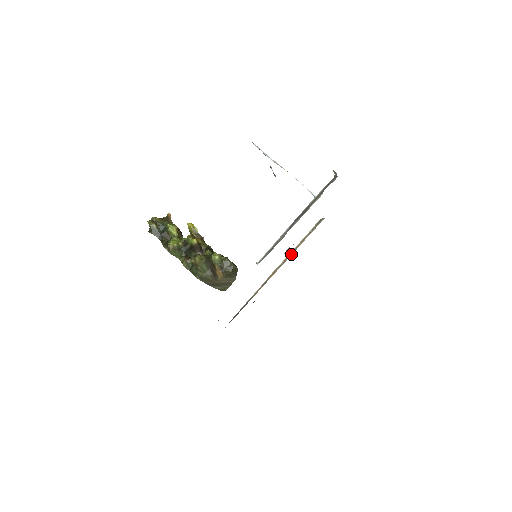
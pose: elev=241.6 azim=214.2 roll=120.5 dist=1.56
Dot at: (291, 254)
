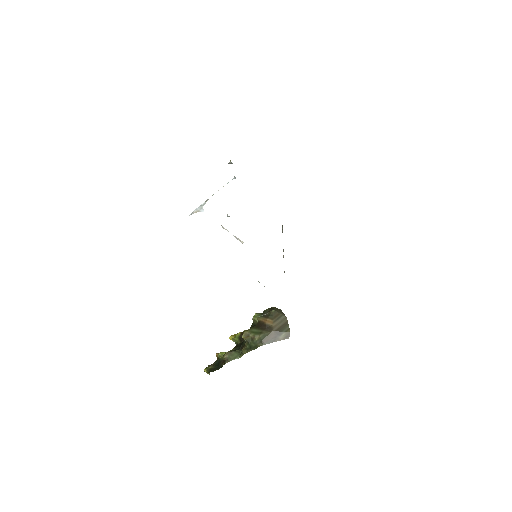
Dot at: occluded
